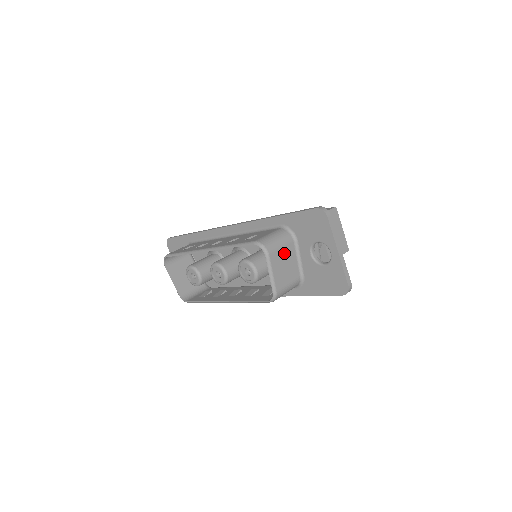
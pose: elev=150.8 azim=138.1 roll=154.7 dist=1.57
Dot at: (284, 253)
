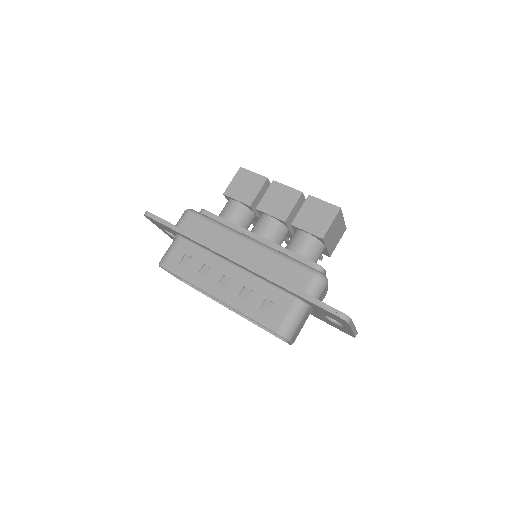
Dot at: (301, 323)
